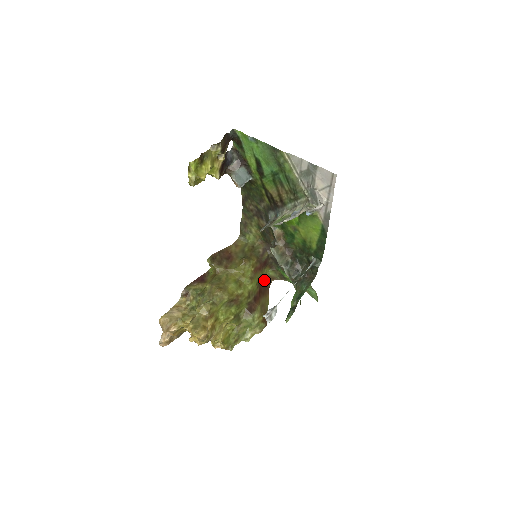
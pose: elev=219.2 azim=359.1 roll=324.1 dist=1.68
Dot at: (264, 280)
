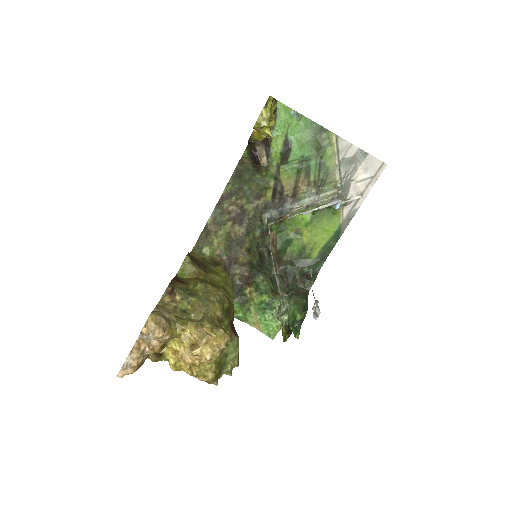
Dot at: occluded
